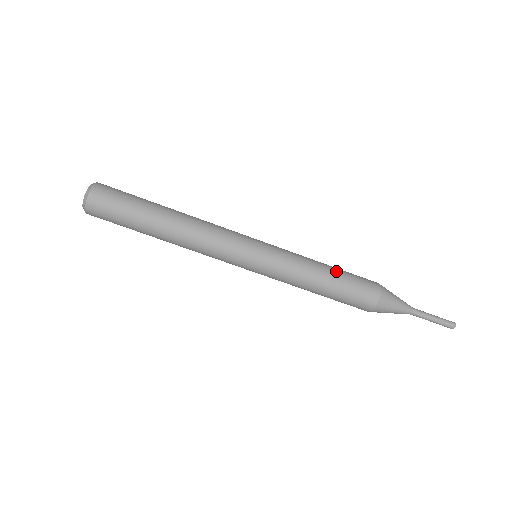
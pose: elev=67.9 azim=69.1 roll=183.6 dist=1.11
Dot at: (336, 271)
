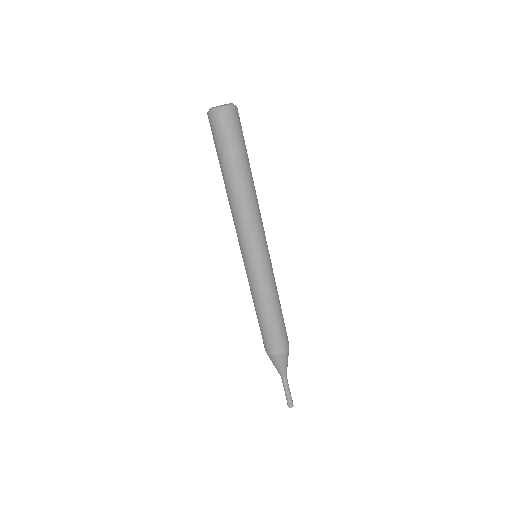
Dot at: occluded
